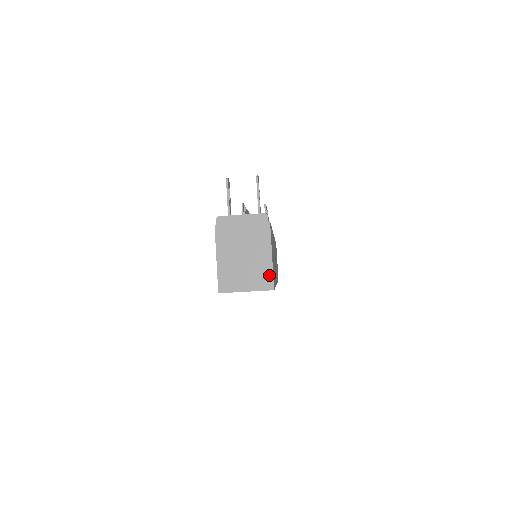
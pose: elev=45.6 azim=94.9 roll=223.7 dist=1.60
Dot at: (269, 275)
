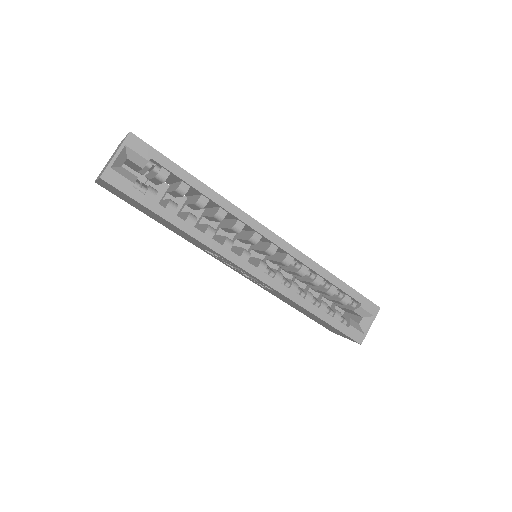
Dot at: occluded
